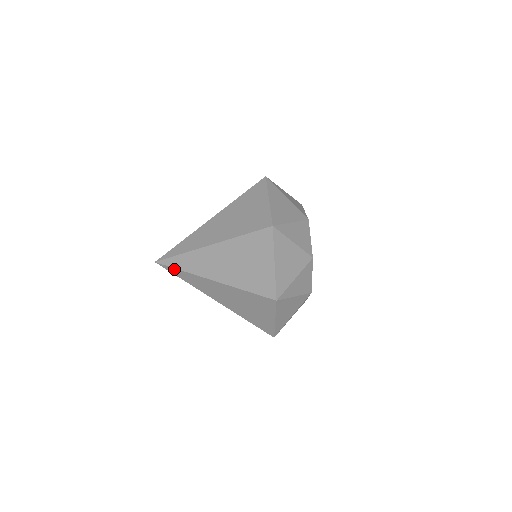
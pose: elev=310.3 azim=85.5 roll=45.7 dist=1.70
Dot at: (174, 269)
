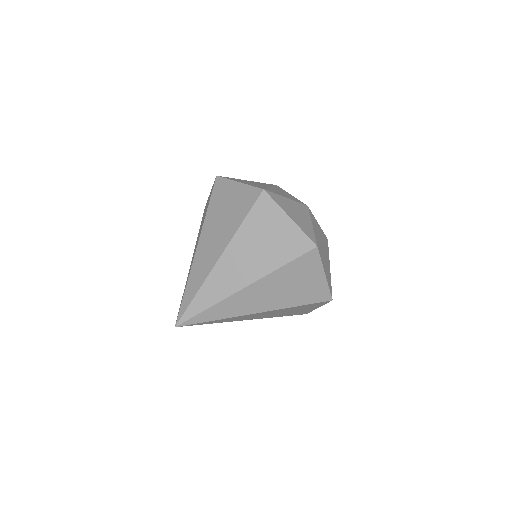
Dot at: (199, 315)
